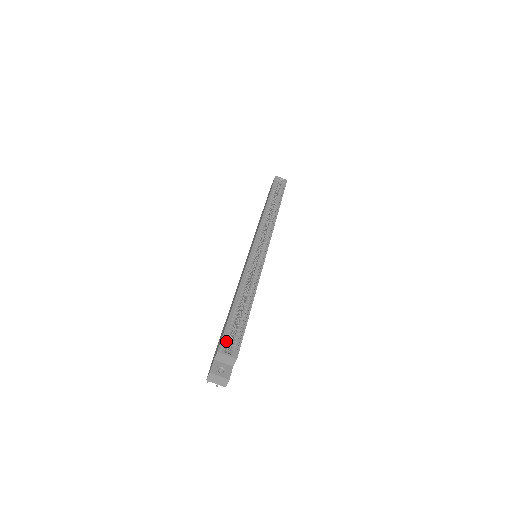
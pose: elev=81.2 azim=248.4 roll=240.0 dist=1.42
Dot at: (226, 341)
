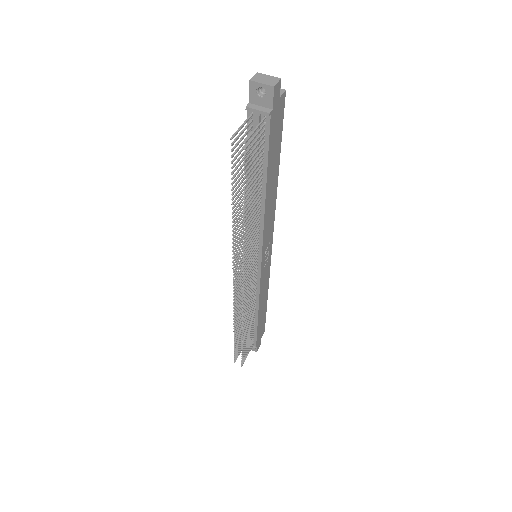
Dot at: occluded
